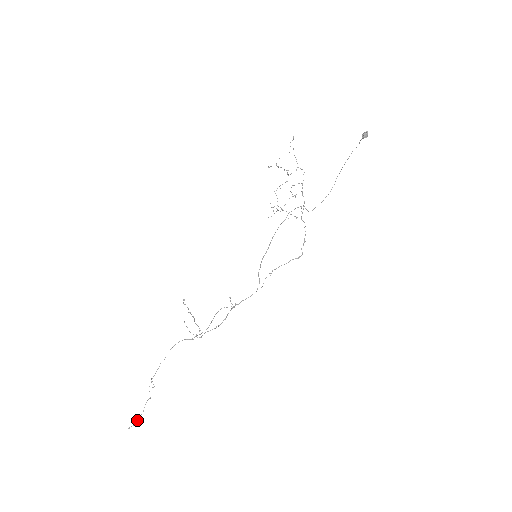
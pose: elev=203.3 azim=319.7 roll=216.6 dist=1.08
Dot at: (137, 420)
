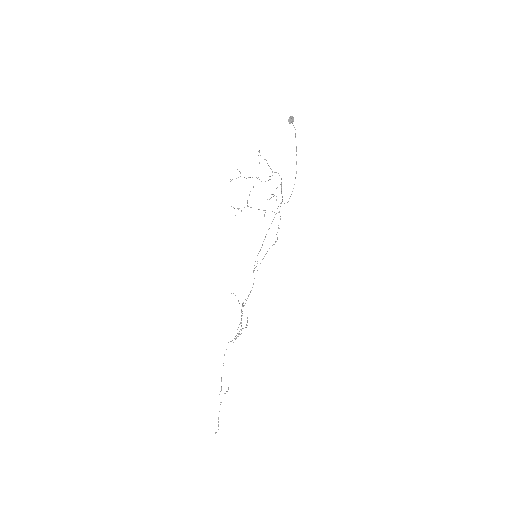
Dot at: (218, 424)
